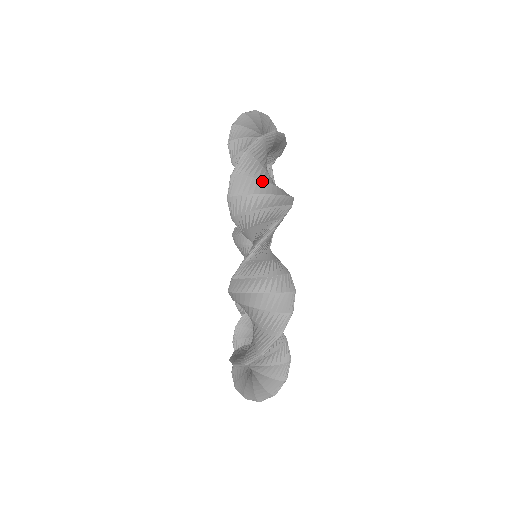
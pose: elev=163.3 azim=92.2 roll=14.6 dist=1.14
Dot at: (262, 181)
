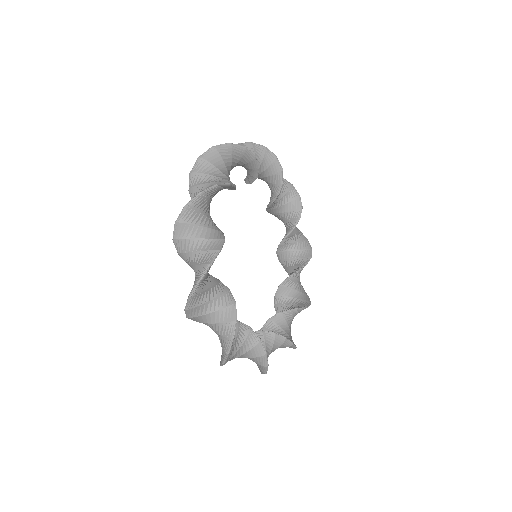
Dot at: (211, 175)
